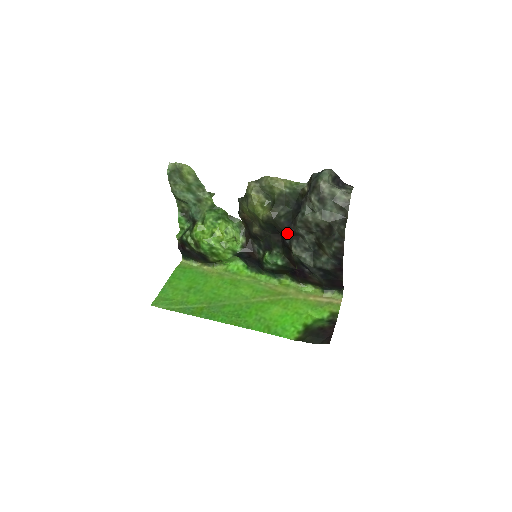
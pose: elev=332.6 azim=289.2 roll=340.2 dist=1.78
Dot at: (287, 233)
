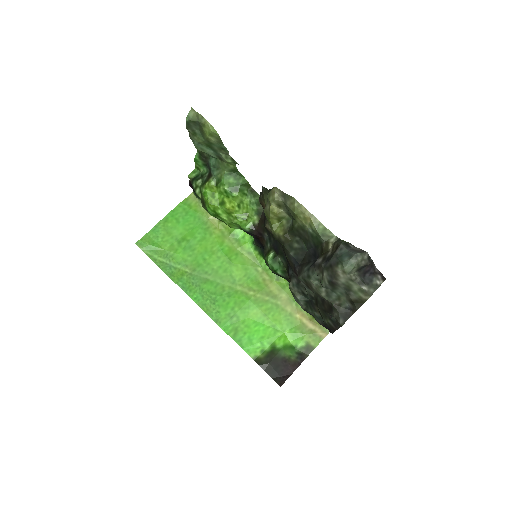
Dot at: (291, 267)
